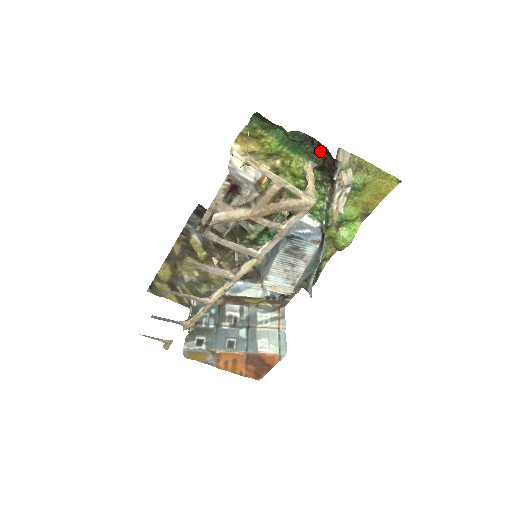
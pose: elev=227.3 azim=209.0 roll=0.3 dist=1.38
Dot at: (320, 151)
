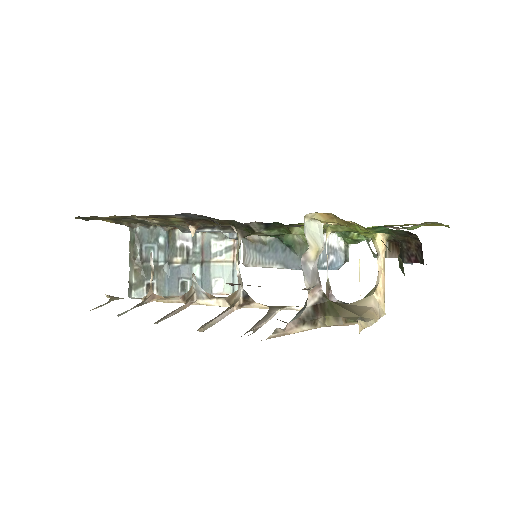
Dot at: (410, 237)
